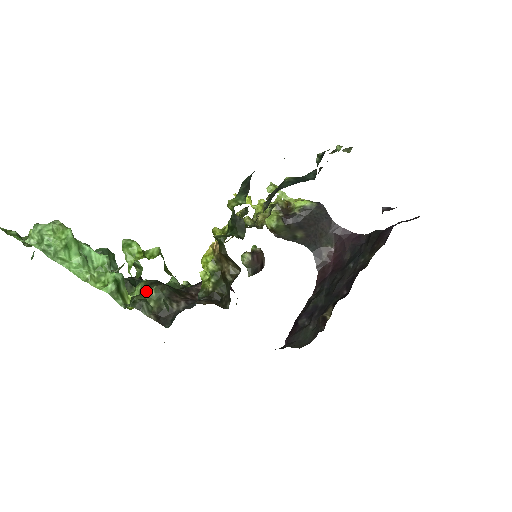
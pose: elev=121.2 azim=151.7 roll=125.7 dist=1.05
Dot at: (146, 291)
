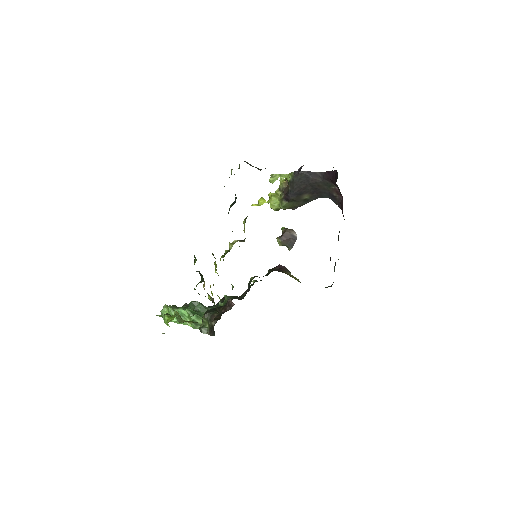
Dot at: (202, 321)
